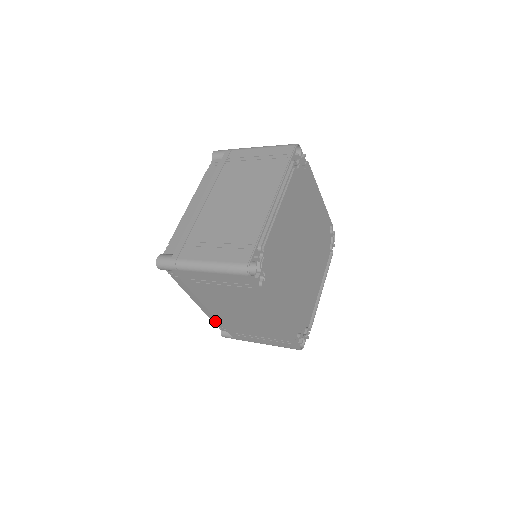
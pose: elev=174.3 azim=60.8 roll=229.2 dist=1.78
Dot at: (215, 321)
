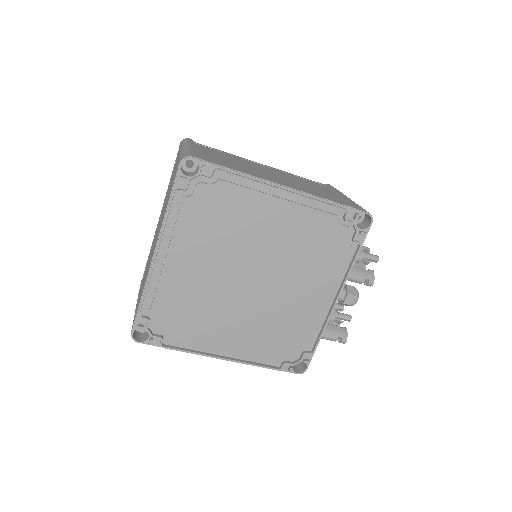
Dot at: occluded
